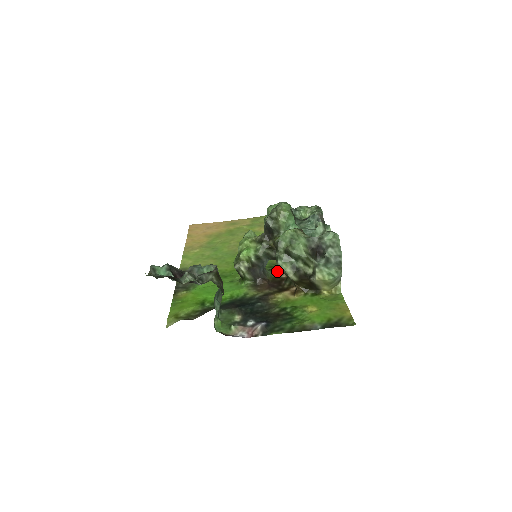
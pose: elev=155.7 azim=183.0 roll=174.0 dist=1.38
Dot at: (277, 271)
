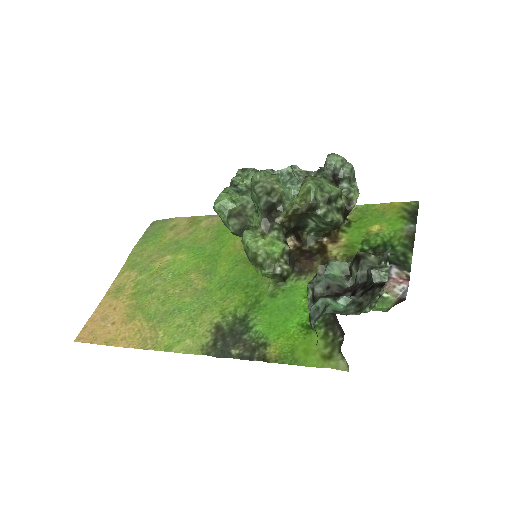
Dot at: occluded
